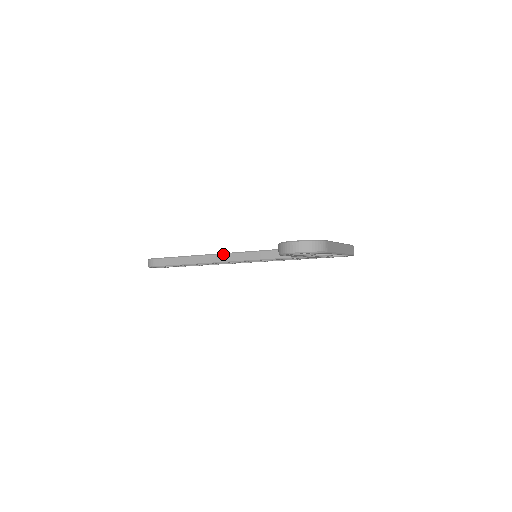
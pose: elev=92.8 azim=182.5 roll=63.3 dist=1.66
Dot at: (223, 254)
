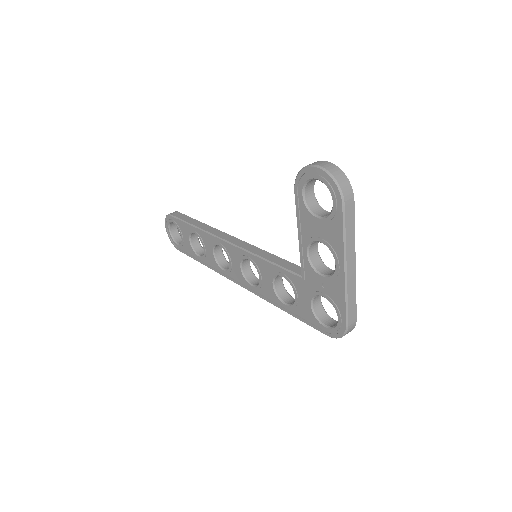
Dot at: (233, 236)
